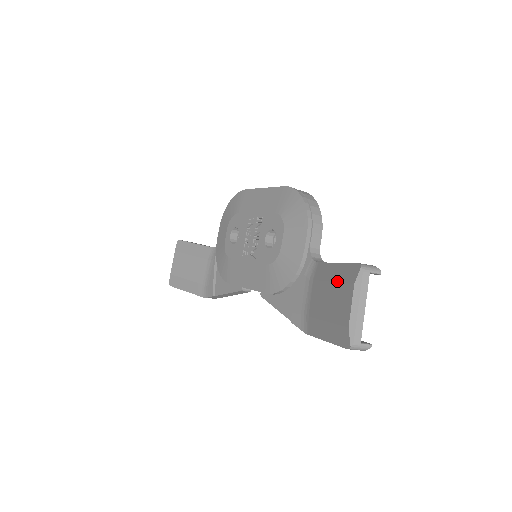
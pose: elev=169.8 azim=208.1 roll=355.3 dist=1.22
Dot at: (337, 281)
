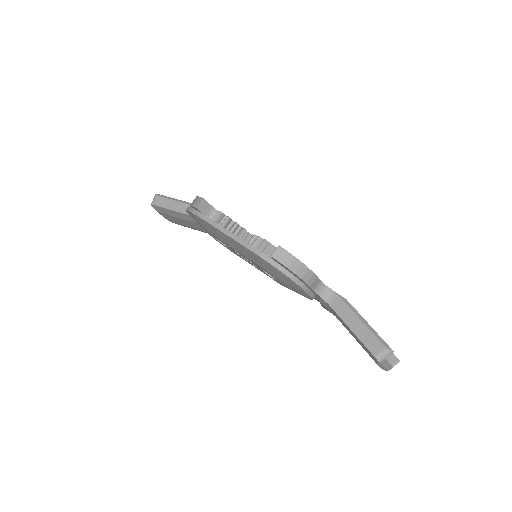
Dot at: (359, 343)
